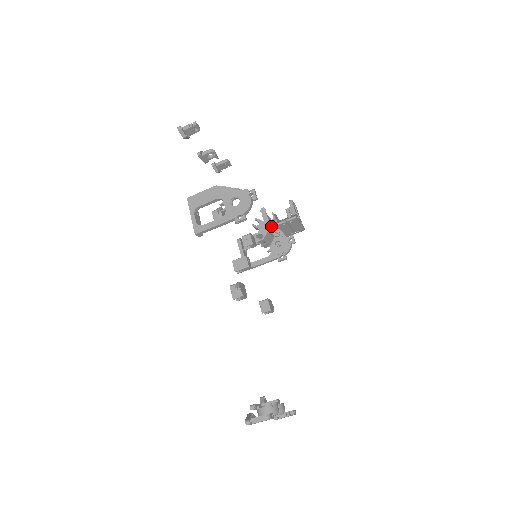
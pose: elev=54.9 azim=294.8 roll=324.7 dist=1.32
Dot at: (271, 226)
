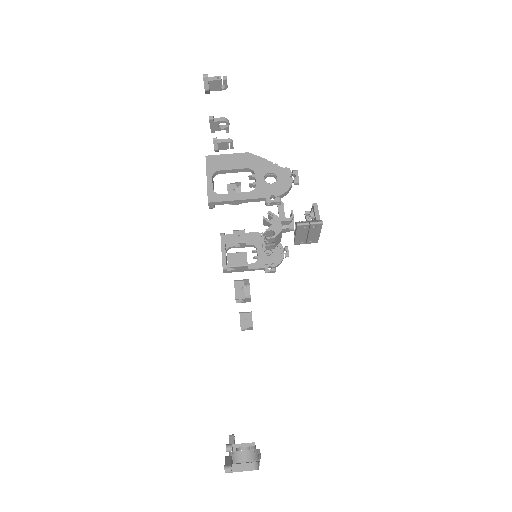
Dot at: (283, 226)
